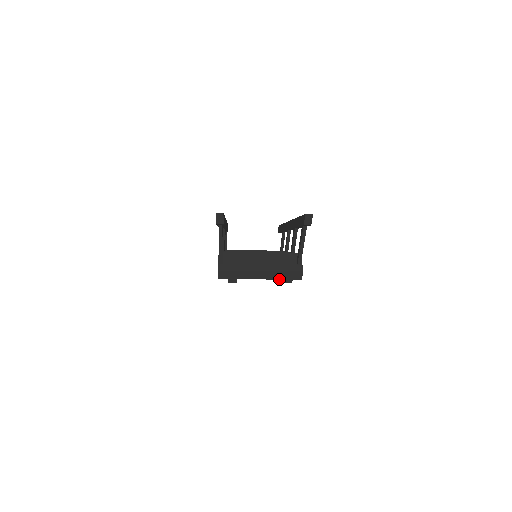
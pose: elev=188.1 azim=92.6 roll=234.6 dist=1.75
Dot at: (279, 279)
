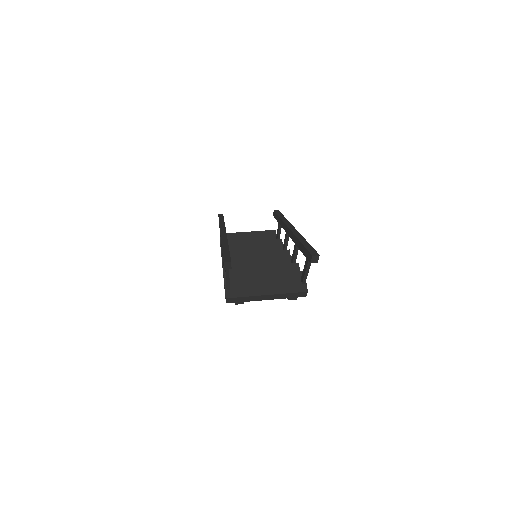
Dot at: (284, 298)
